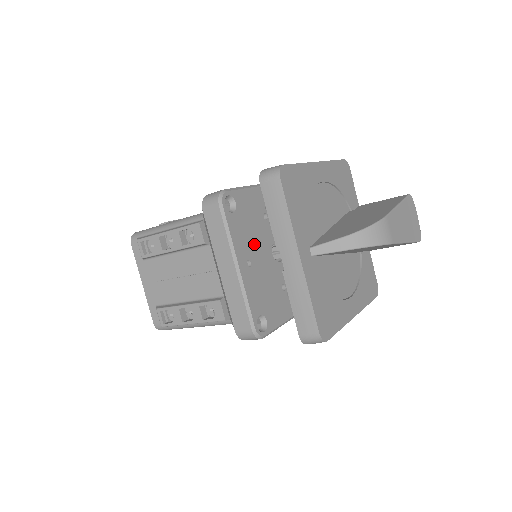
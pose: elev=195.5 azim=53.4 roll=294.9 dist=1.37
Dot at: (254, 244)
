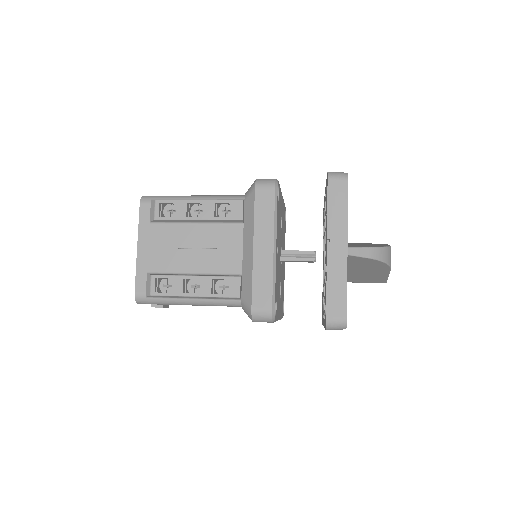
Dot at: (279, 237)
